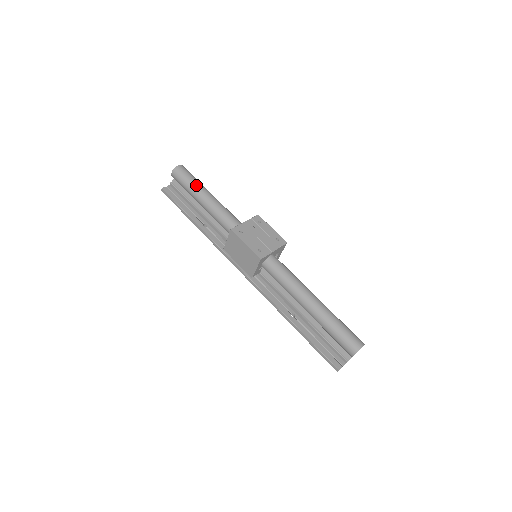
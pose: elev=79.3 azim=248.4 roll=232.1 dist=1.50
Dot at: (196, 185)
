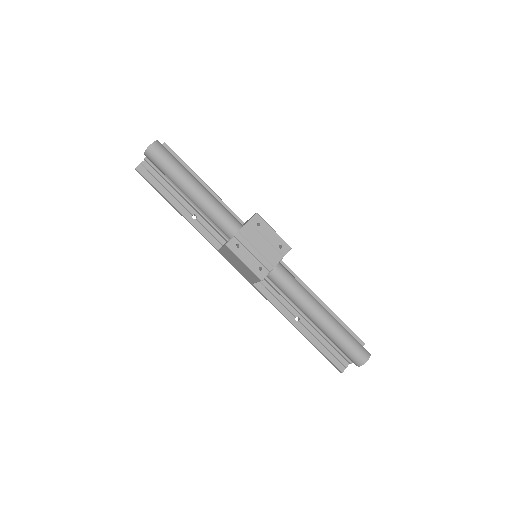
Dot at: (177, 174)
